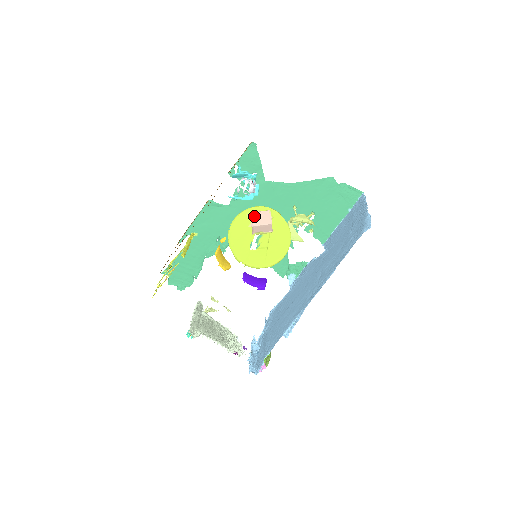
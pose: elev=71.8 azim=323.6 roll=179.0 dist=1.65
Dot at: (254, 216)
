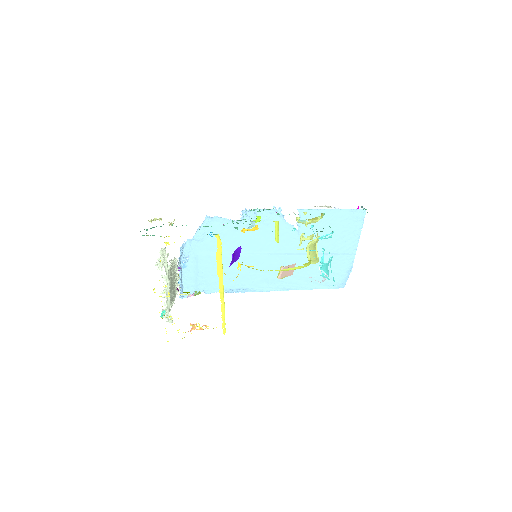
Dot at: occluded
